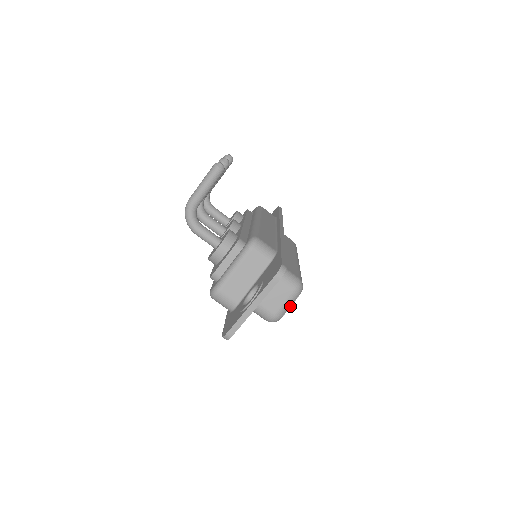
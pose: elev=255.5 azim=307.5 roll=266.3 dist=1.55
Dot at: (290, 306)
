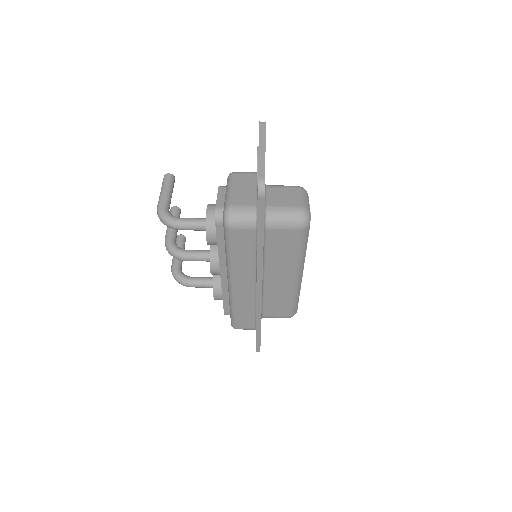
Dot at: (308, 203)
